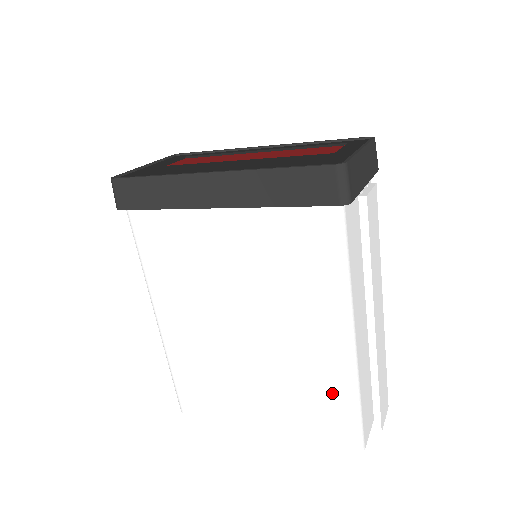
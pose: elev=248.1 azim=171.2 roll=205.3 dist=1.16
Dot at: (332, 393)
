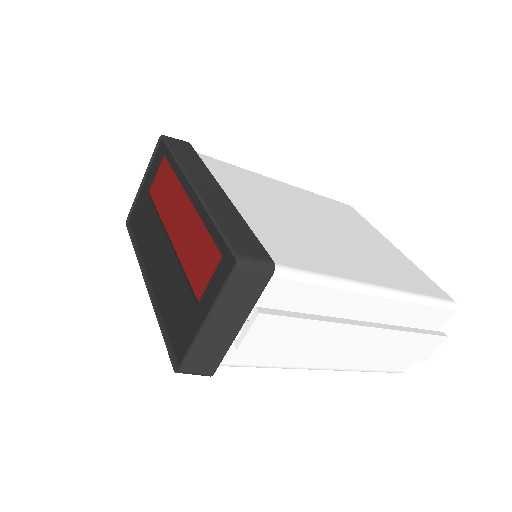
Dot at: occluded
